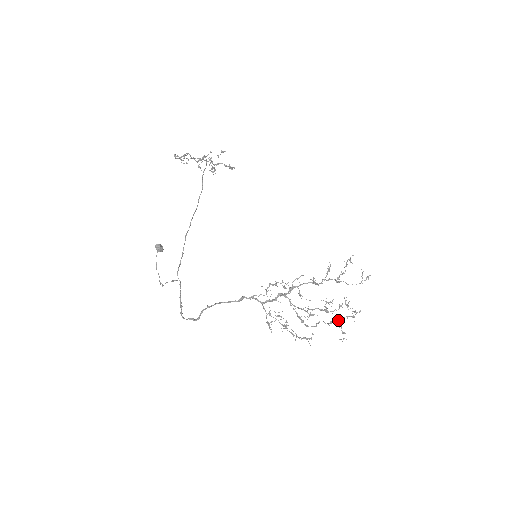
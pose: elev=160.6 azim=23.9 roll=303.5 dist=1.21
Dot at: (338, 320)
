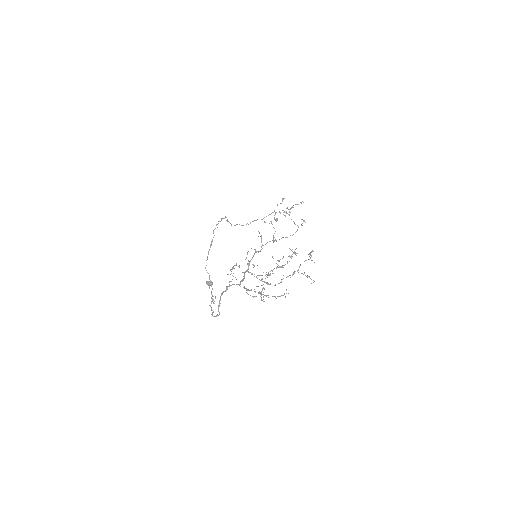
Dot at: occluded
